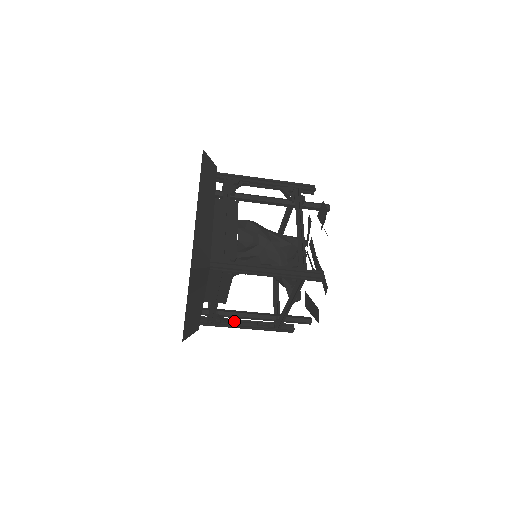
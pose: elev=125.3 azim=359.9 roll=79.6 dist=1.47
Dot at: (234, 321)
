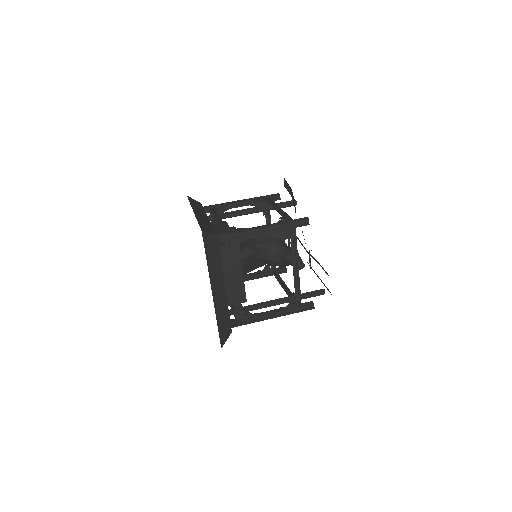
Dot at: (260, 314)
